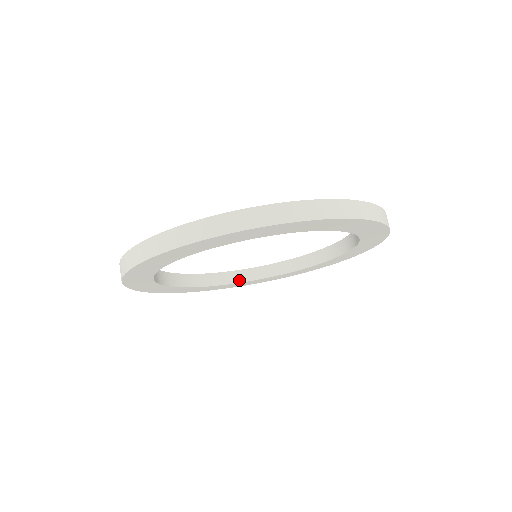
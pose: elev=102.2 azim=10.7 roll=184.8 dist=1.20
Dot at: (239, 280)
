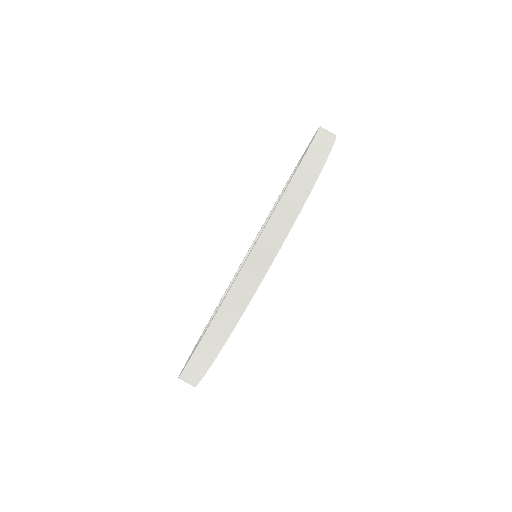
Dot at: occluded
